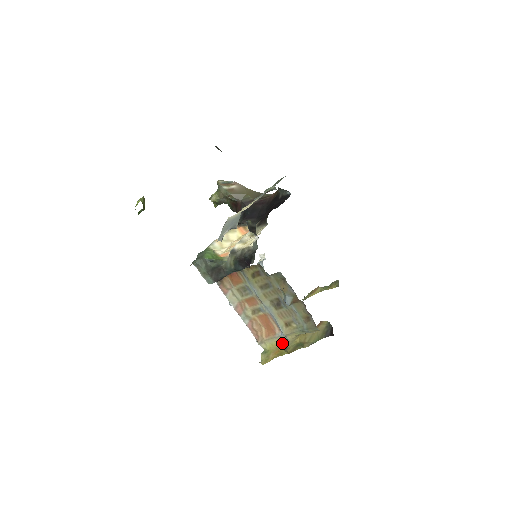
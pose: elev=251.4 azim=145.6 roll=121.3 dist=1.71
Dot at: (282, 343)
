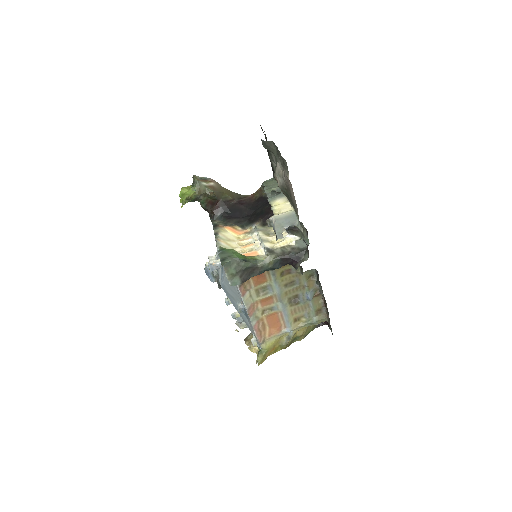
Dot at: (281, 340)
